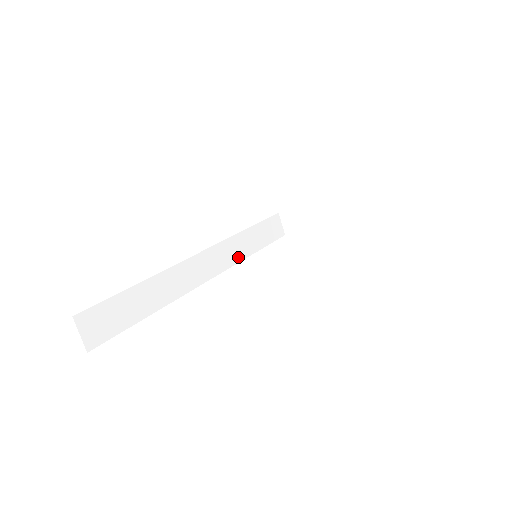
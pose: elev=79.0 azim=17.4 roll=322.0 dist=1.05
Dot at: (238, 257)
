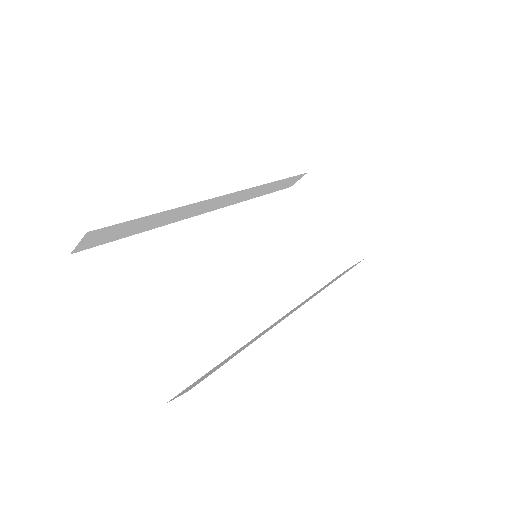
Dot at: (245, 199)
